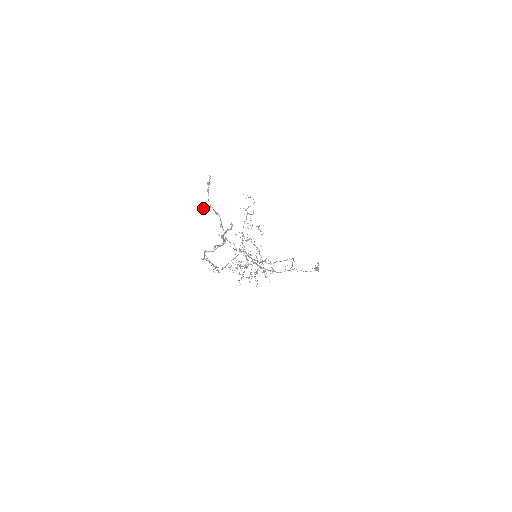
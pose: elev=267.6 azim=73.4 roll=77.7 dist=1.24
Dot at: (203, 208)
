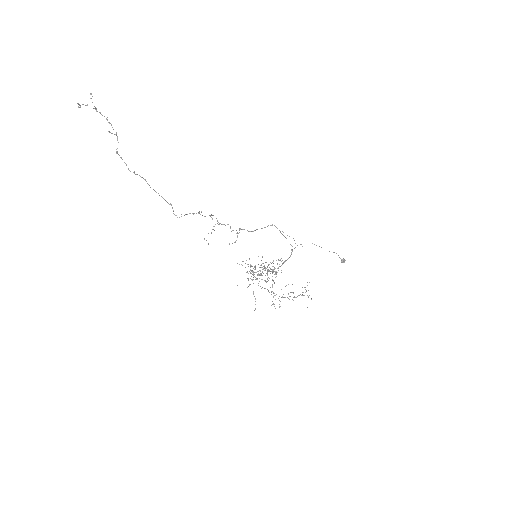
Dot at: (78, 107)
